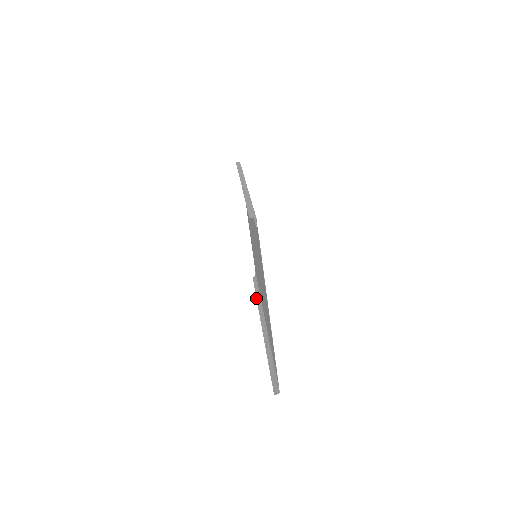
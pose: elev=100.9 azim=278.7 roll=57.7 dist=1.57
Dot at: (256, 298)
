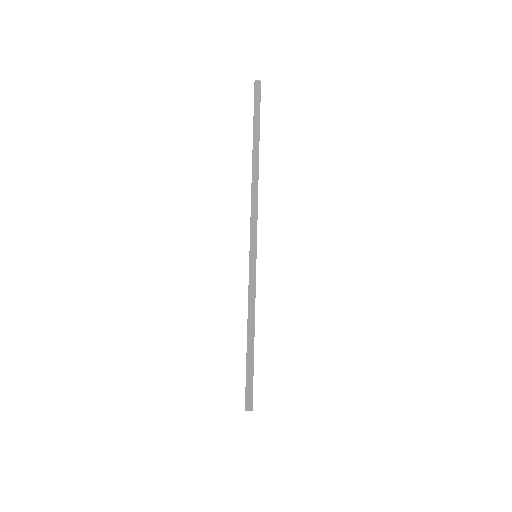
Dot at: occluded
